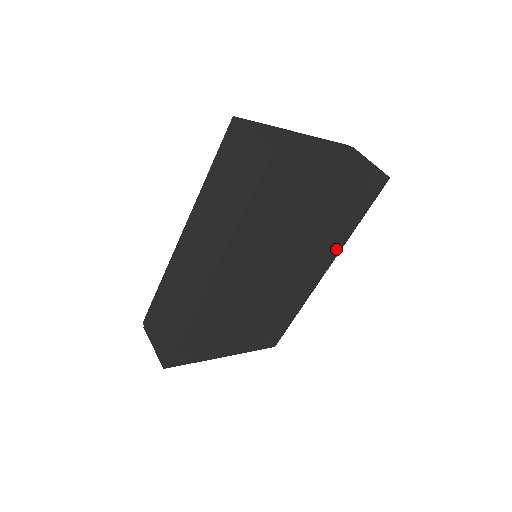
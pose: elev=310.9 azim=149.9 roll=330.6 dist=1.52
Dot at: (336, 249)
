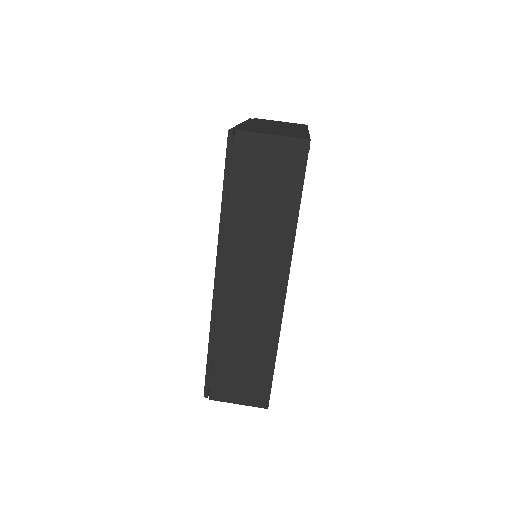
Dot at: occluded
